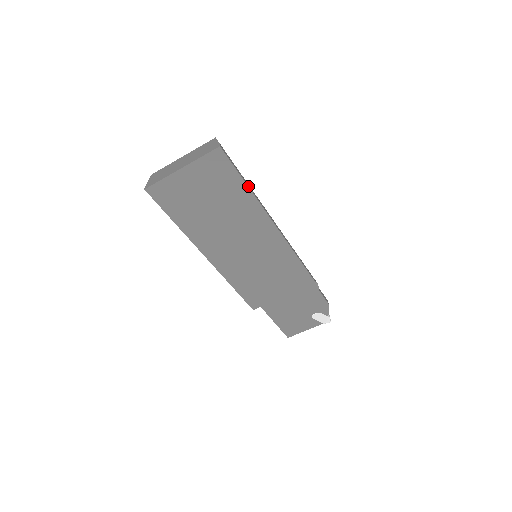
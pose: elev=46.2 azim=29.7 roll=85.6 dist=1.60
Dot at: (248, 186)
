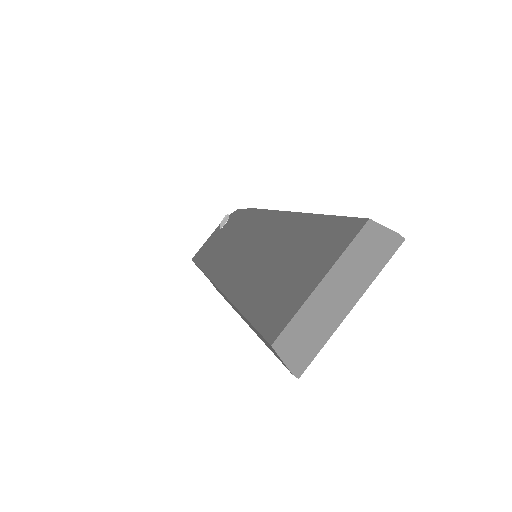
Dot at: occluded
